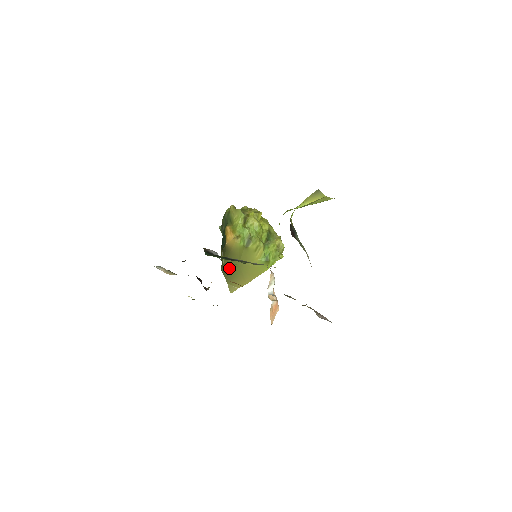
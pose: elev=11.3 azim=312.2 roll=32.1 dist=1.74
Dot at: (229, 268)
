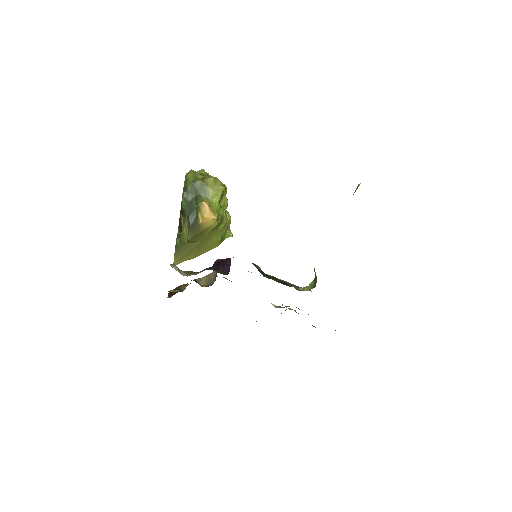
Dot at: (186, 244)
